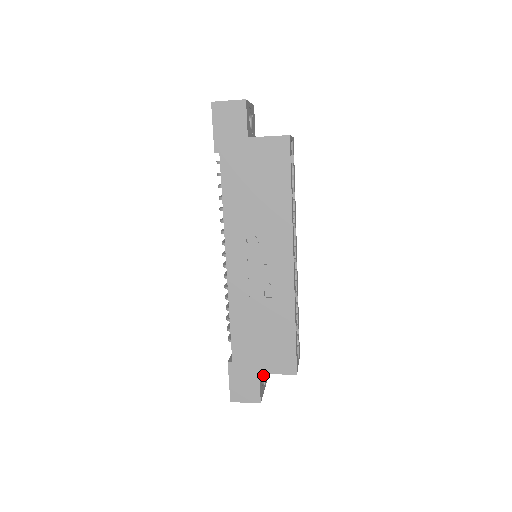
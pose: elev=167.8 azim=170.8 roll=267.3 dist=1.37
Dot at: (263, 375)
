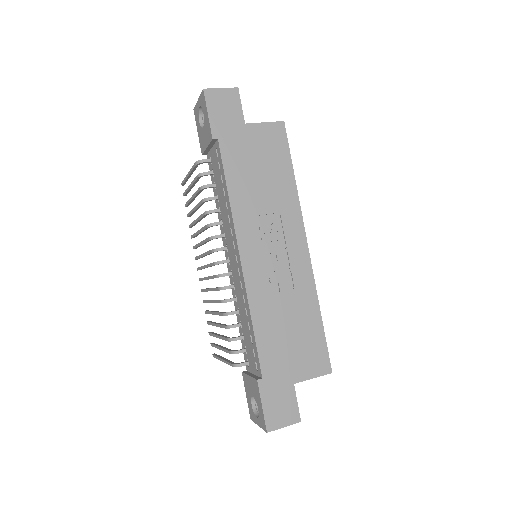
Dot at: occluded
